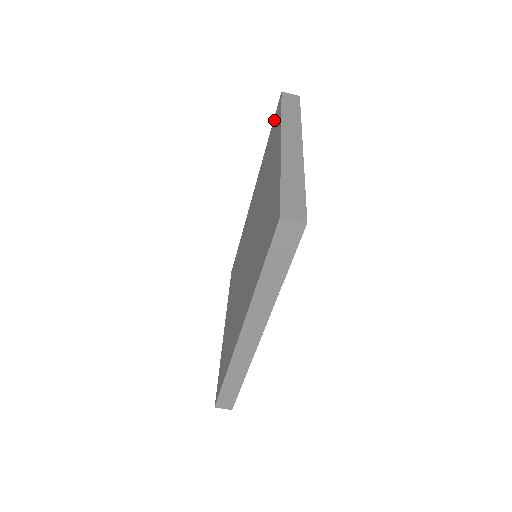
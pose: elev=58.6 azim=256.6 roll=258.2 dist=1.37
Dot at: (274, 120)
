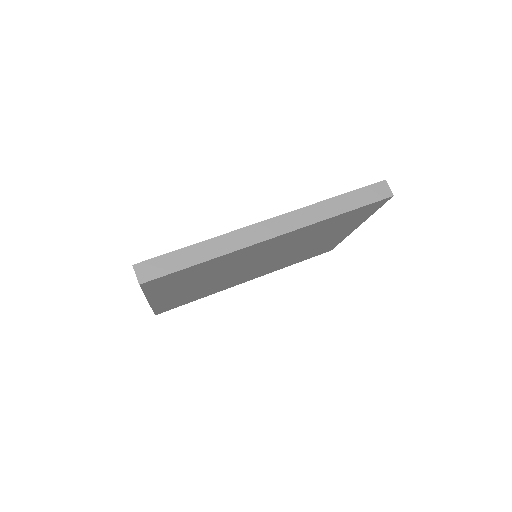
Dot at: occluded
